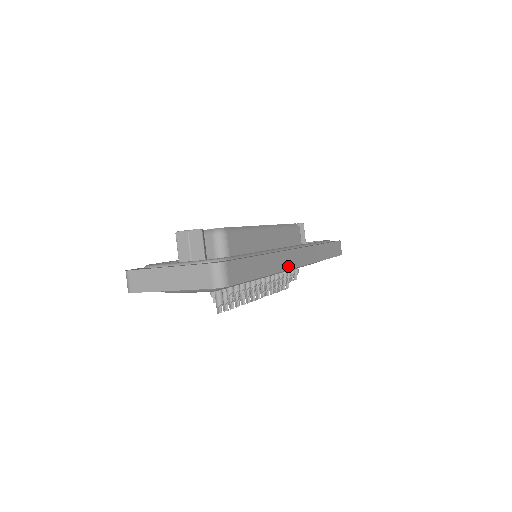
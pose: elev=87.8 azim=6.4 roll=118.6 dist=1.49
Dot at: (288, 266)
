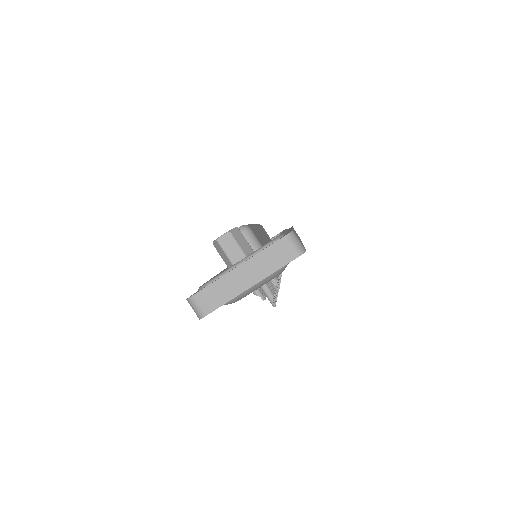
Dot at: occluded
